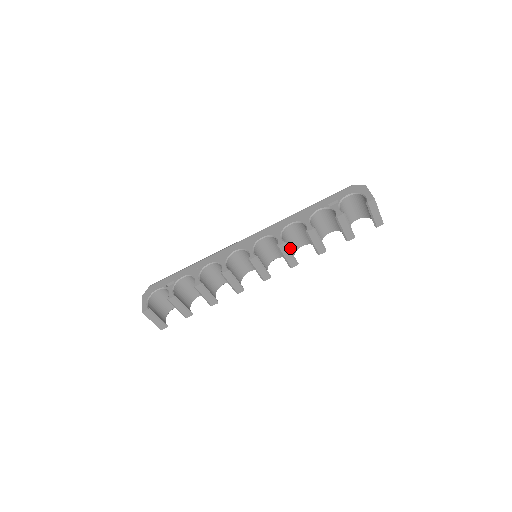
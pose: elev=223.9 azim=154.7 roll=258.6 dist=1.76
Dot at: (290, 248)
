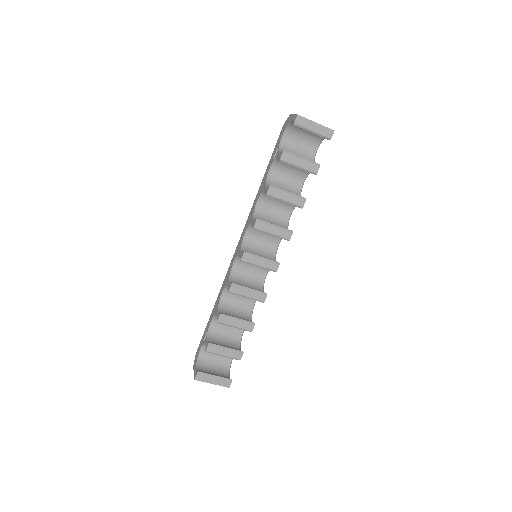
Dot at: (276, 224)
